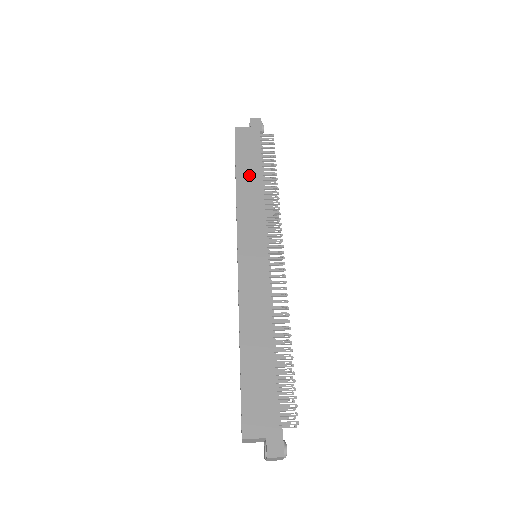
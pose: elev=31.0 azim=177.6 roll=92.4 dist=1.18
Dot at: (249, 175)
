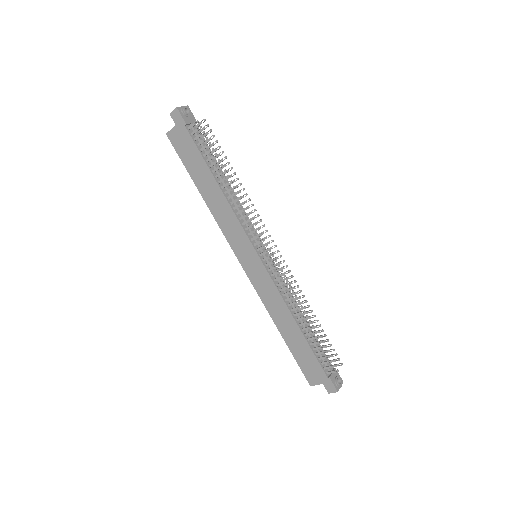
Dot at: (207, 186)
